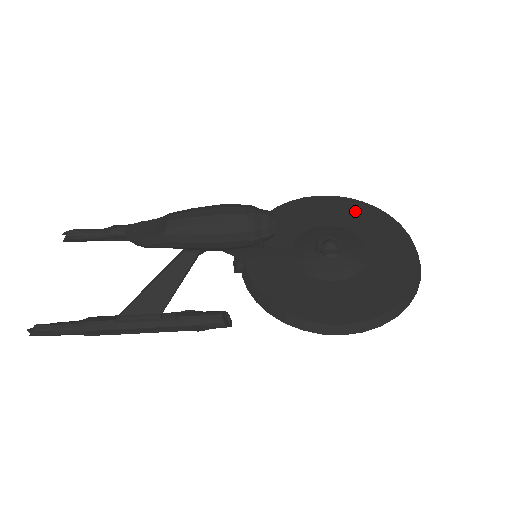
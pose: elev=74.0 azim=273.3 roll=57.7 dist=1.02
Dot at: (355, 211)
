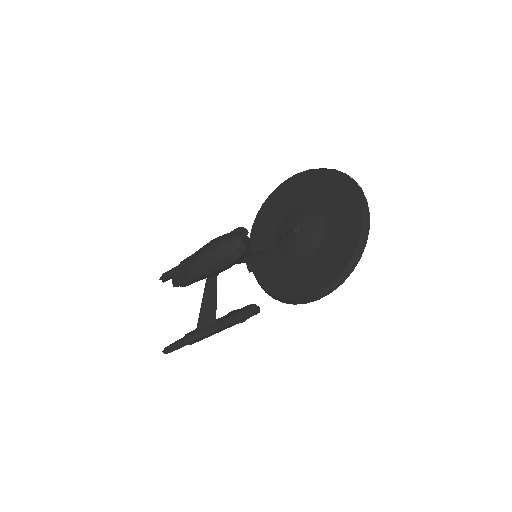
Dot at: (314, 182)
